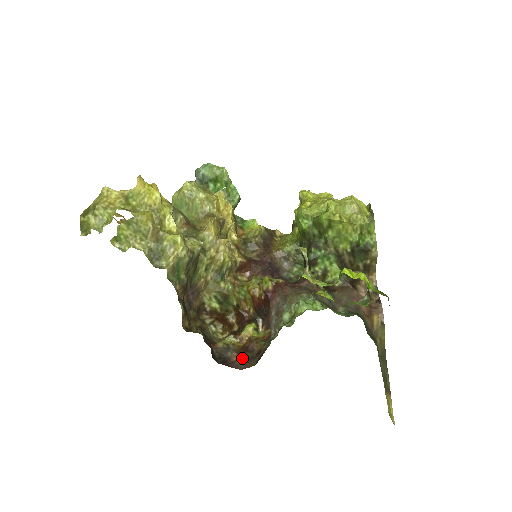
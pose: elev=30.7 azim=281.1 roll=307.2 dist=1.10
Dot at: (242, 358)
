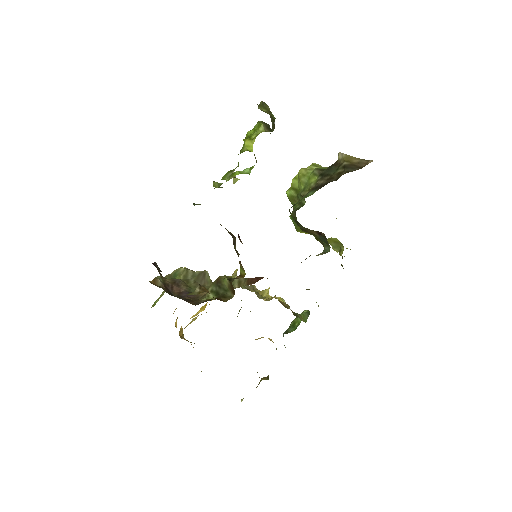
Dot at: occluded
